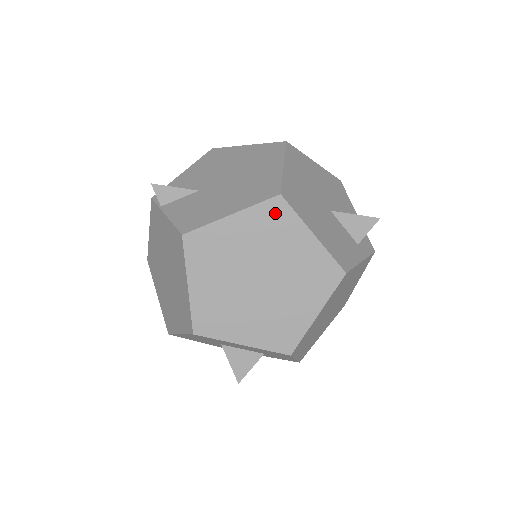
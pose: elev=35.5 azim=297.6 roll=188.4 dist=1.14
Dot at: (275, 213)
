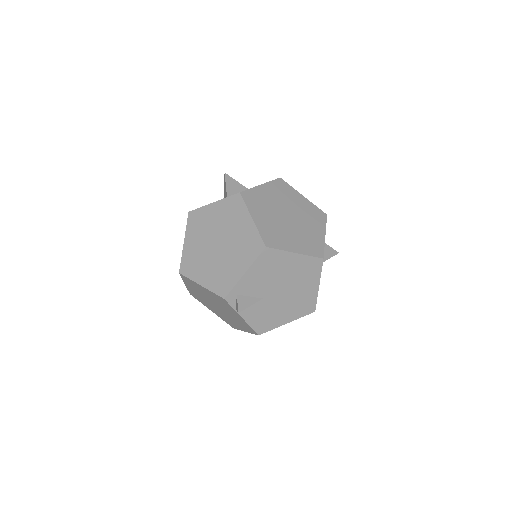
Dot at: occluded
